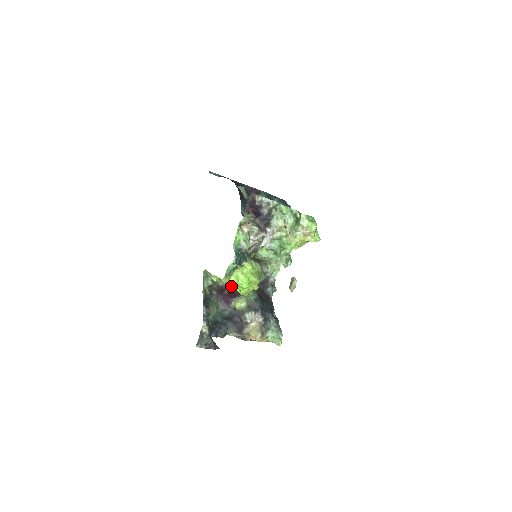
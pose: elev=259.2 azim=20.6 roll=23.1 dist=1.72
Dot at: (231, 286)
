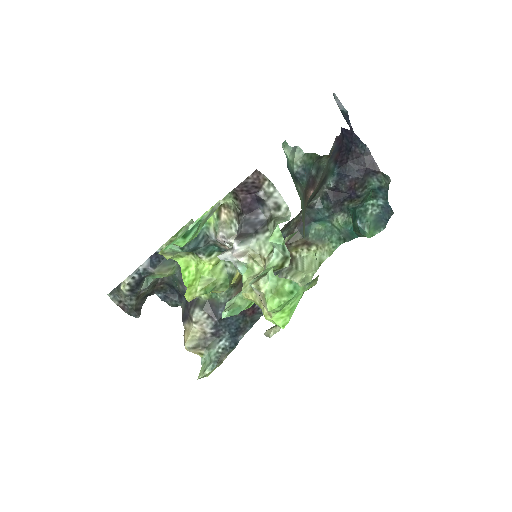
Dot at: occluded
